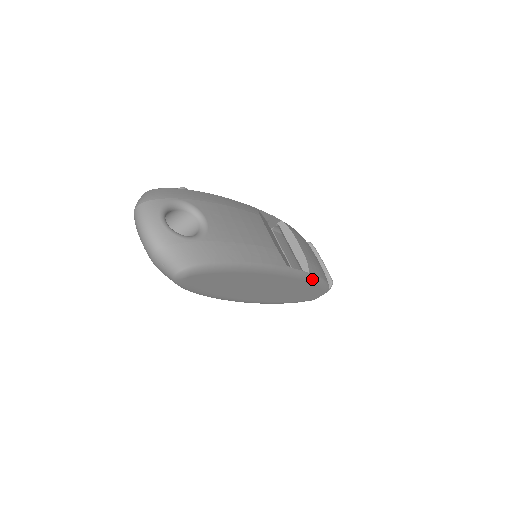
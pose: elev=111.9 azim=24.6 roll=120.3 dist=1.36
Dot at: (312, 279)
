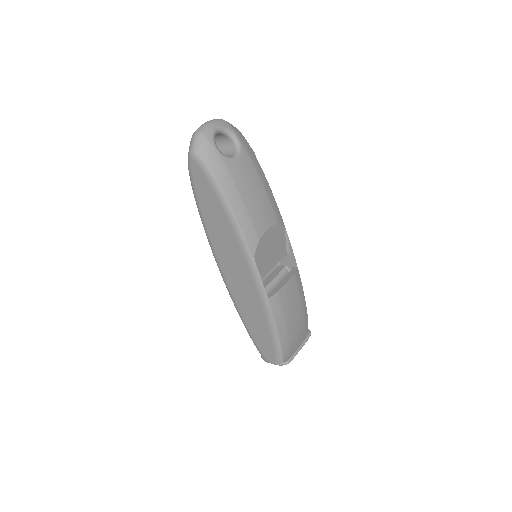
Dot at: (268, 311)
